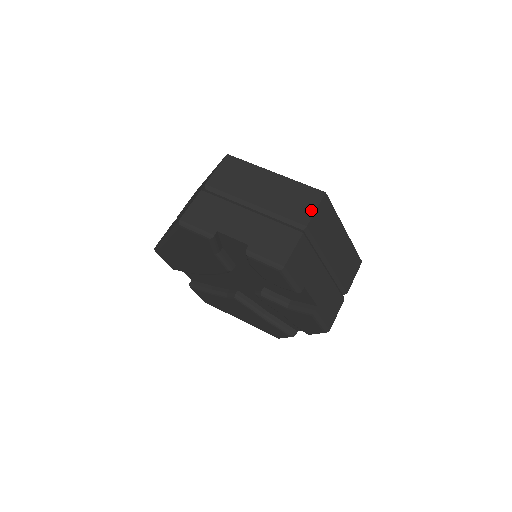
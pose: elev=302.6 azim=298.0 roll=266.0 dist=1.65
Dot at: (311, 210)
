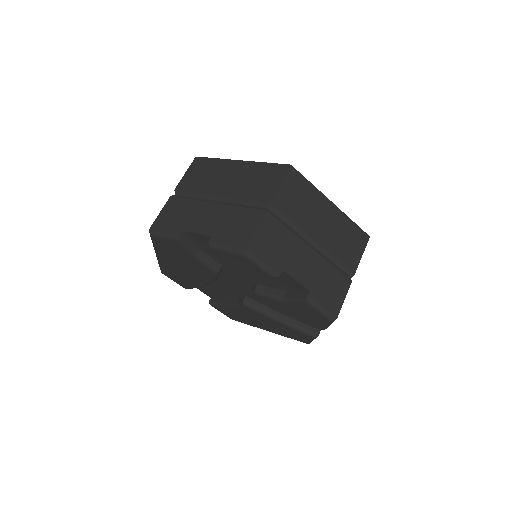
Dot at: (275, 186)
